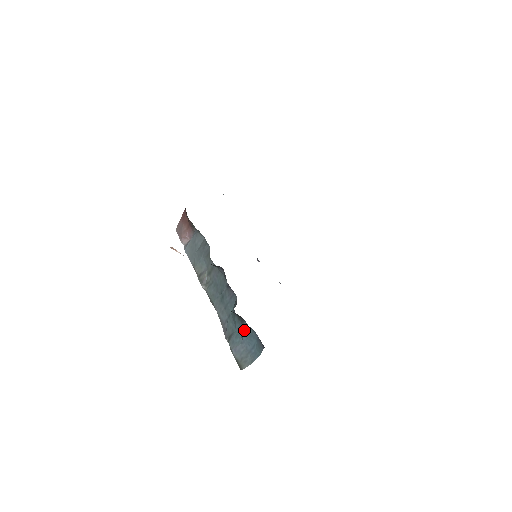
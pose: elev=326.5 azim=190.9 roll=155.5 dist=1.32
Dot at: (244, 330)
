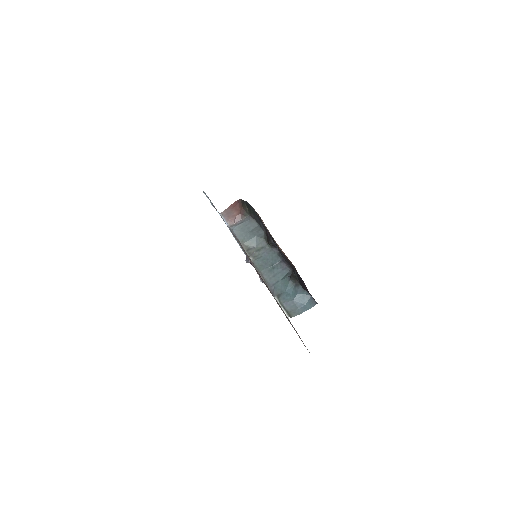
Dot at: (299, 291)
